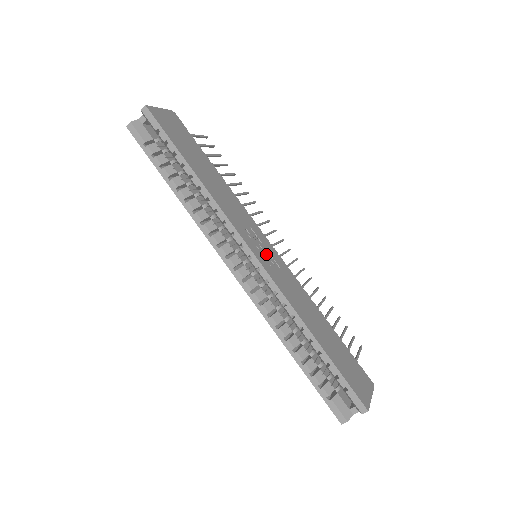
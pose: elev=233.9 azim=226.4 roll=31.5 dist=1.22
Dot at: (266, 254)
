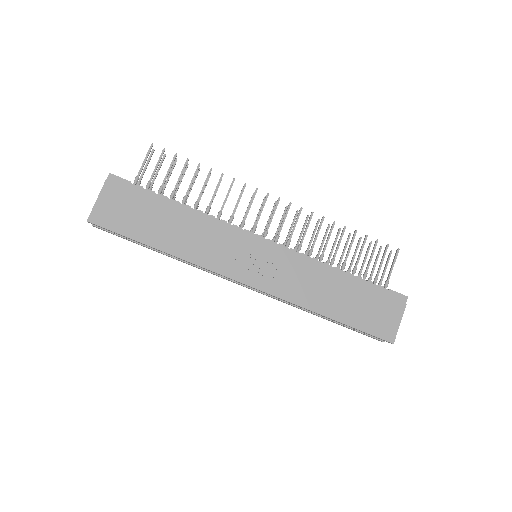
Dot at: (259, 265)
